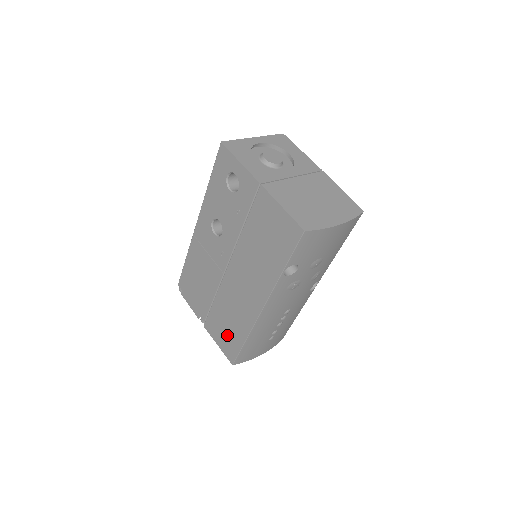
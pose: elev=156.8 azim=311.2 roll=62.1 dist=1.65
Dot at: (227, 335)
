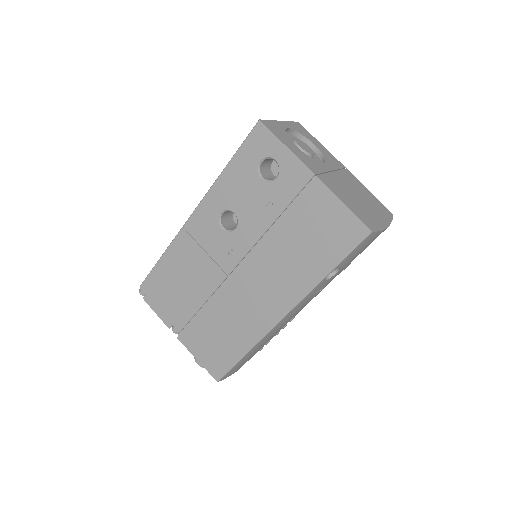
Dot at: (217, 347)
